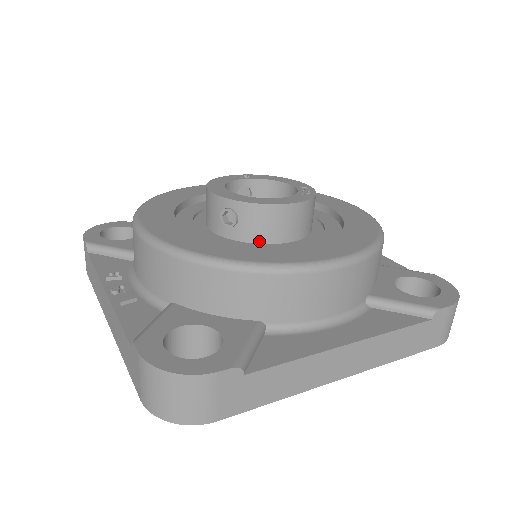
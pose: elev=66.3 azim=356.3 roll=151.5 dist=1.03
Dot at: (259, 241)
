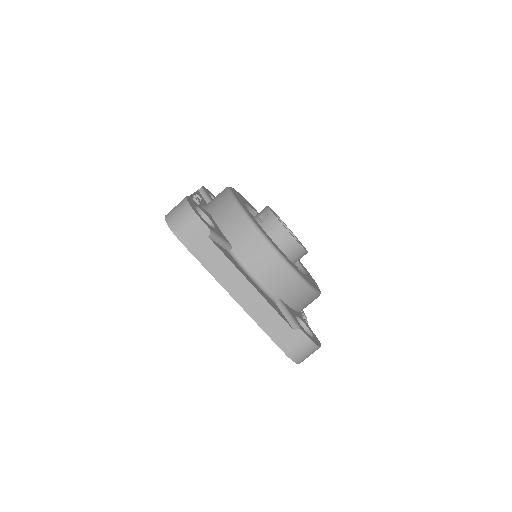
Dot at: occluded
